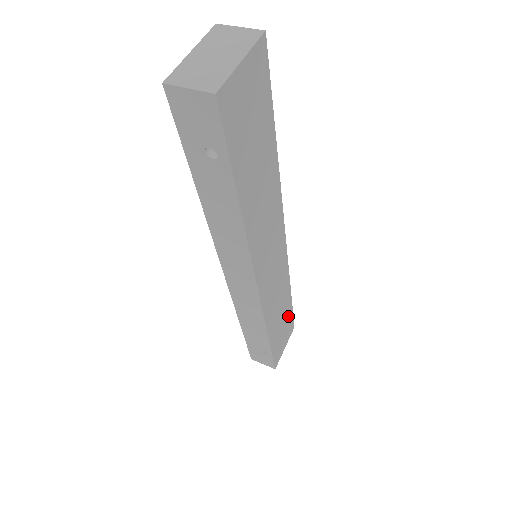
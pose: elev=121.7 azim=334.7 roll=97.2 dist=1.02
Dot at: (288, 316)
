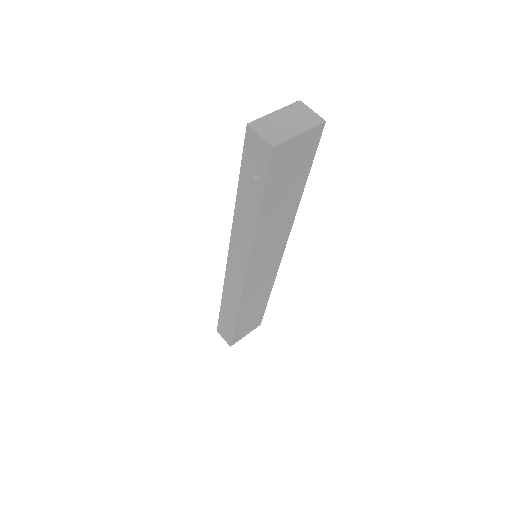
Dot at: (259, 313)
